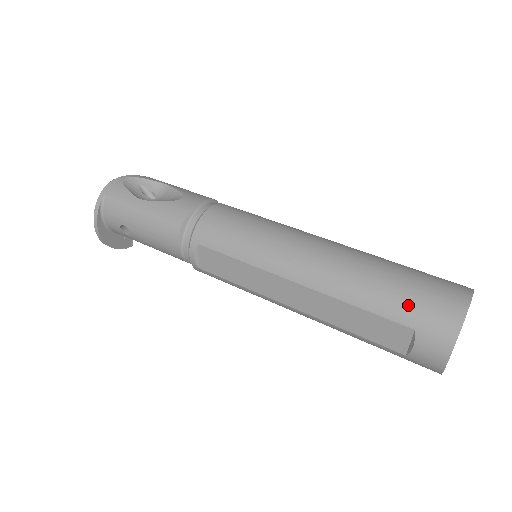
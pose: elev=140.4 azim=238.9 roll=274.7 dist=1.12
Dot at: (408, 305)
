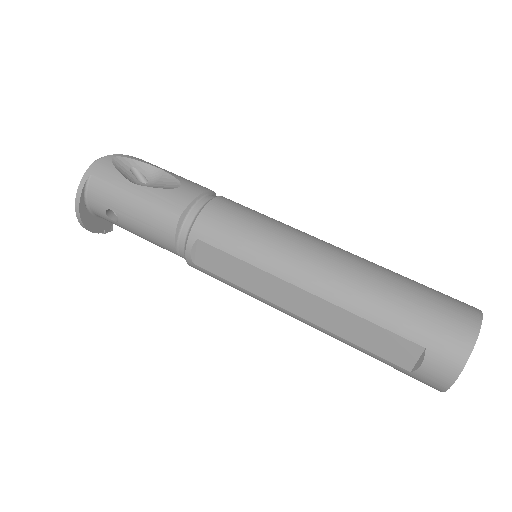
Dot at: (421, 323)
